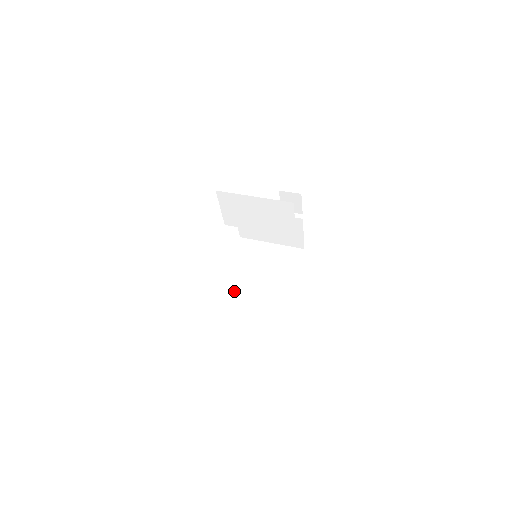
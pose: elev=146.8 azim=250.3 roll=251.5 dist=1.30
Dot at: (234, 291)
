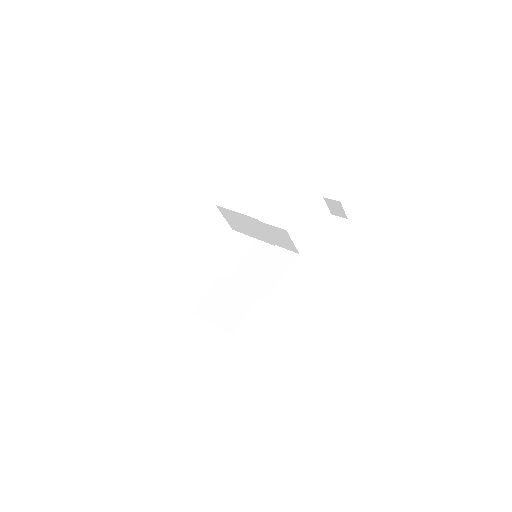
Dot at: (232, 281)
